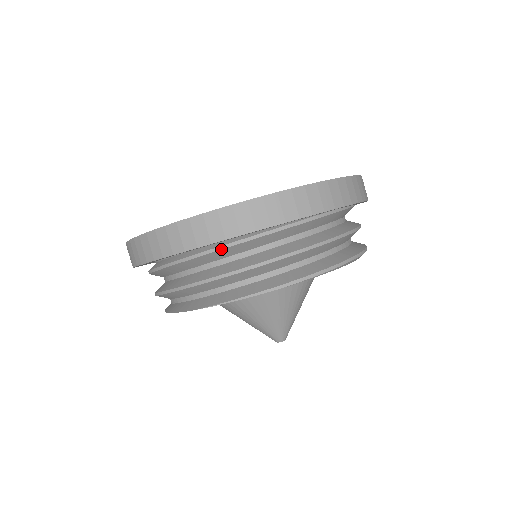
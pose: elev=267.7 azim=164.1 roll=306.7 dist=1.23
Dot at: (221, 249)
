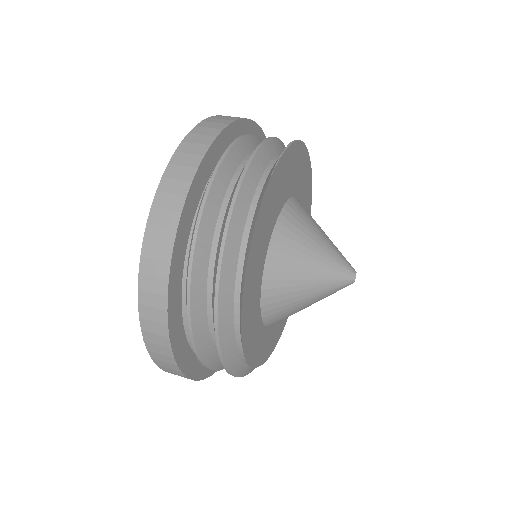
Dot at: (237, 140)
